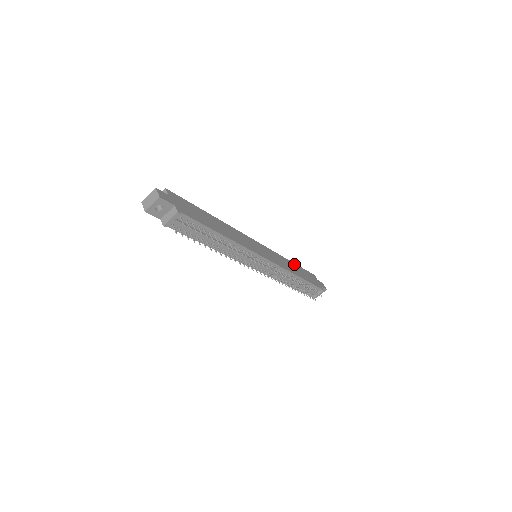
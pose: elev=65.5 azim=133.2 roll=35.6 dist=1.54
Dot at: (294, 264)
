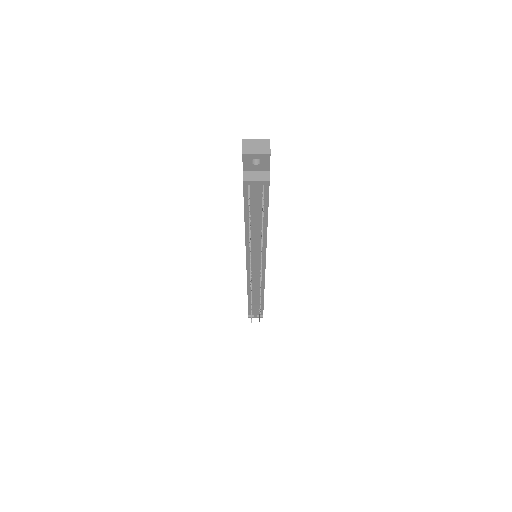
Dot at: occluded
